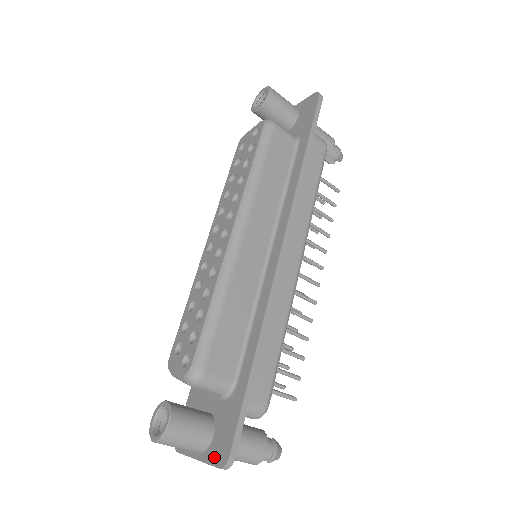
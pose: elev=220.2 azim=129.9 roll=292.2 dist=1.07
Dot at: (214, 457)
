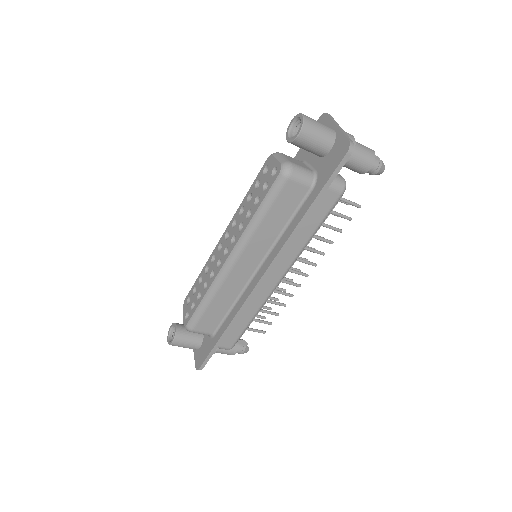
Dot at: (196, 359)
